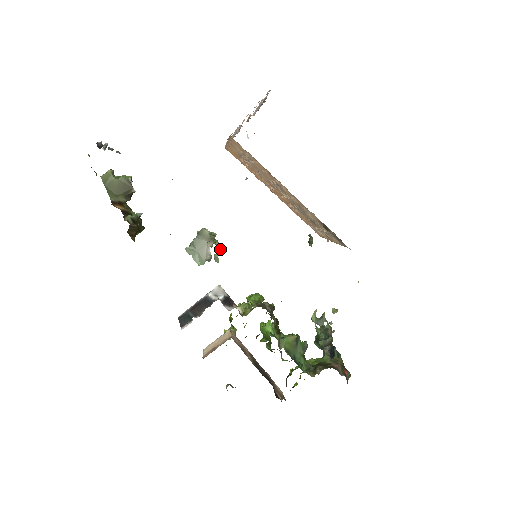
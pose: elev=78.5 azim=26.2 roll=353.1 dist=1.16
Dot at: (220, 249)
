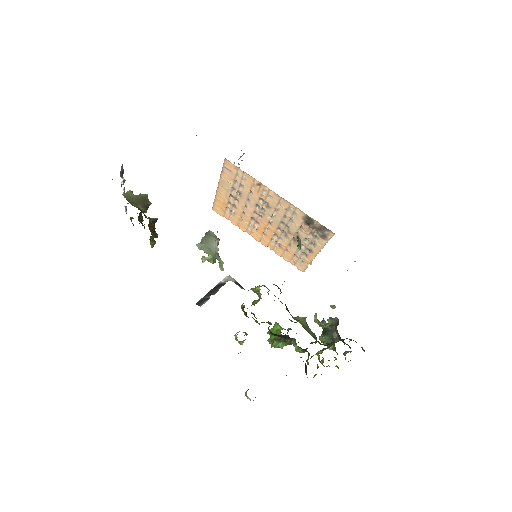
Dot at: (222, 265)
